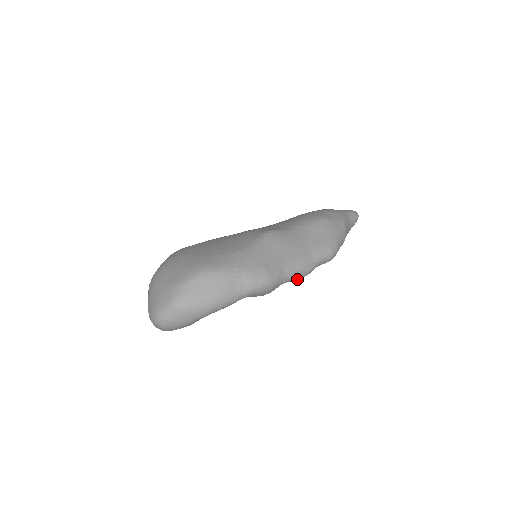
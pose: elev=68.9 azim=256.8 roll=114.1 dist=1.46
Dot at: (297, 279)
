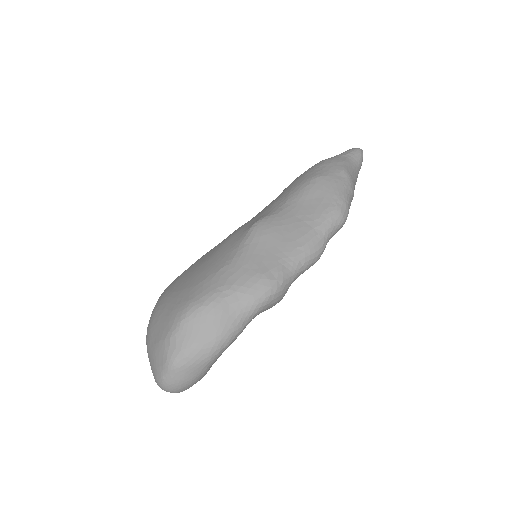
Dot at: (310, 266)
